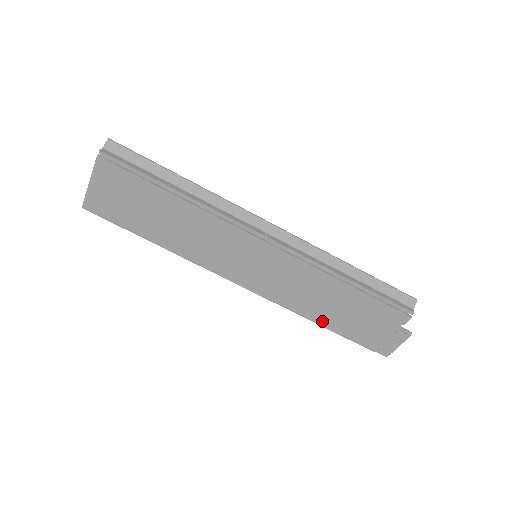
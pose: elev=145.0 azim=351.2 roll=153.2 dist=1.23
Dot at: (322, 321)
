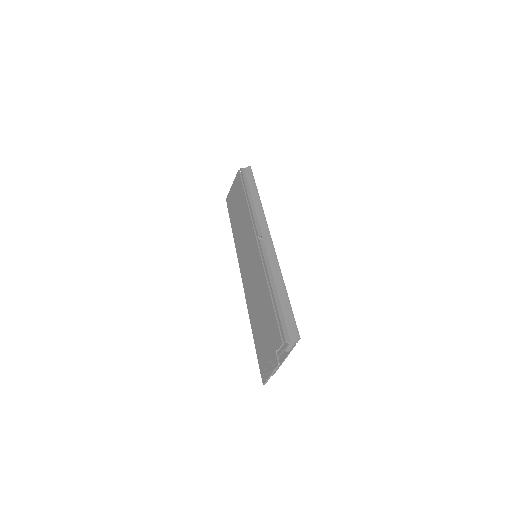
Dot at: (253, 323)
